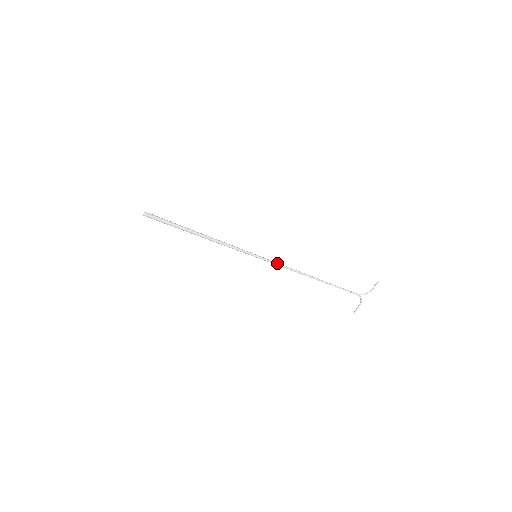
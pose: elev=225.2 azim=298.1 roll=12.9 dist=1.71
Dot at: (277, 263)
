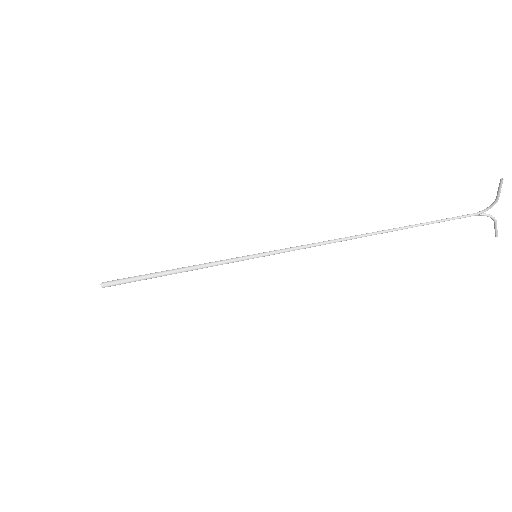
Dot at: (292, 248)
